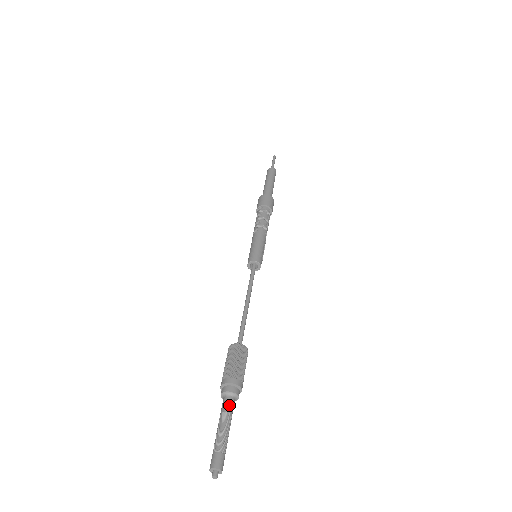
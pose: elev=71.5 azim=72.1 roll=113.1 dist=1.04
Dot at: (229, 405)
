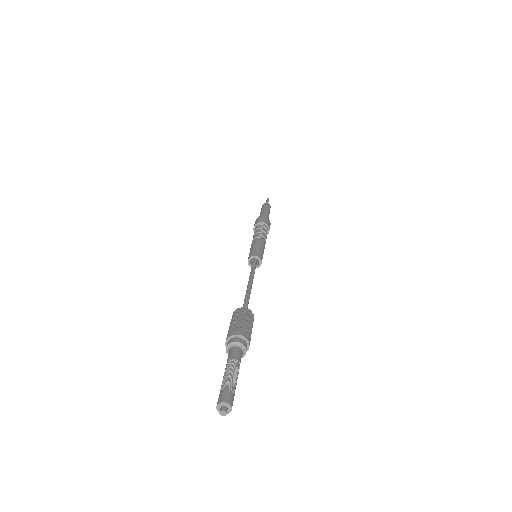
Dot at: (240, 356)
